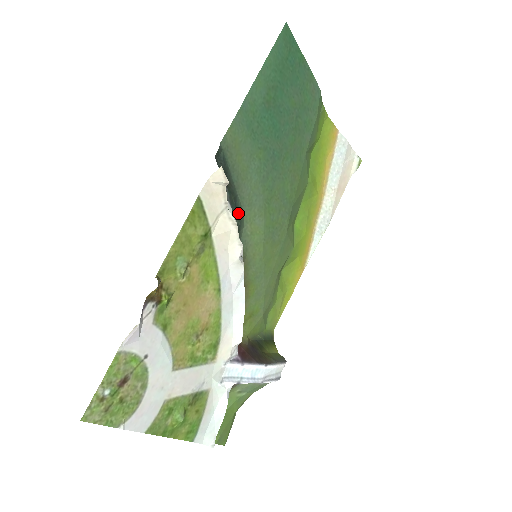
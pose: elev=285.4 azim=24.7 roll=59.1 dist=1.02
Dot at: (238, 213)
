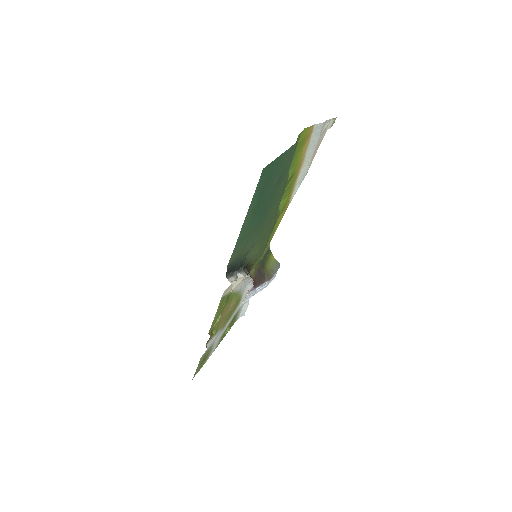
Dot at: (242, 262)
